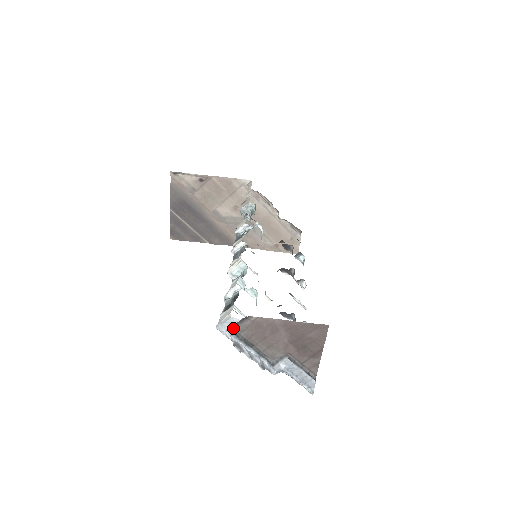
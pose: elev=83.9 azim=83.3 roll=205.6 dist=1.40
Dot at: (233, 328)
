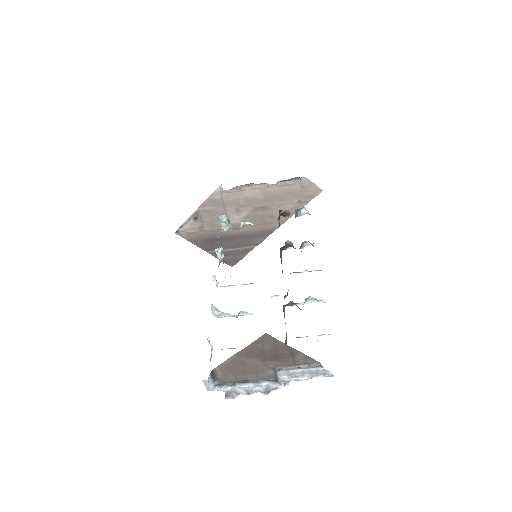
Dot at: (217, 382)
